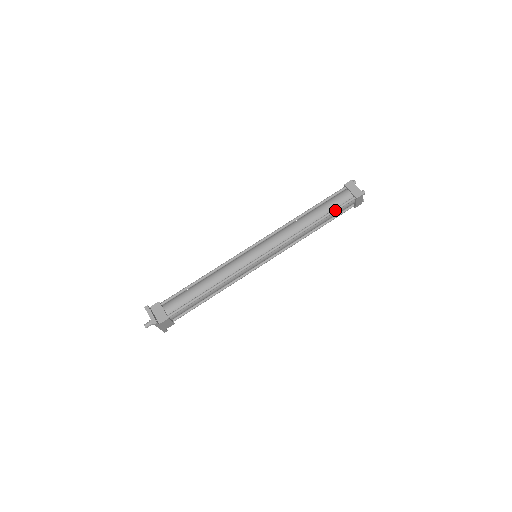
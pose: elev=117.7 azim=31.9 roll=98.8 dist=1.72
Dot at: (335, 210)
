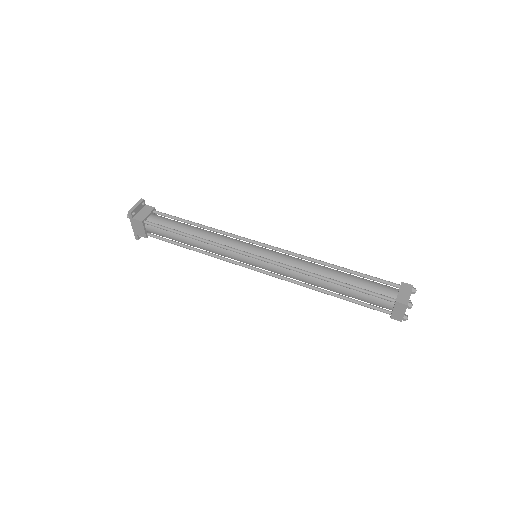
Dot at: (363, 290)
